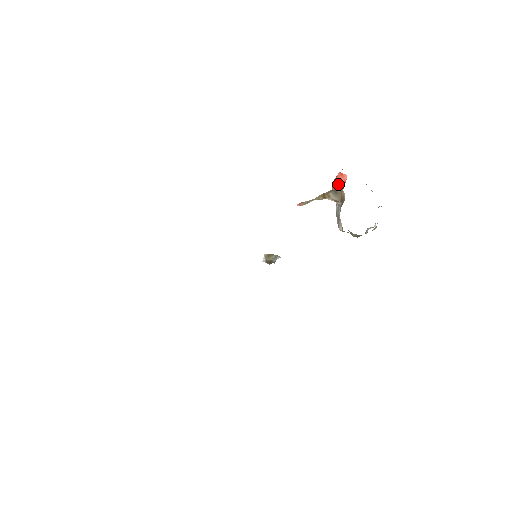
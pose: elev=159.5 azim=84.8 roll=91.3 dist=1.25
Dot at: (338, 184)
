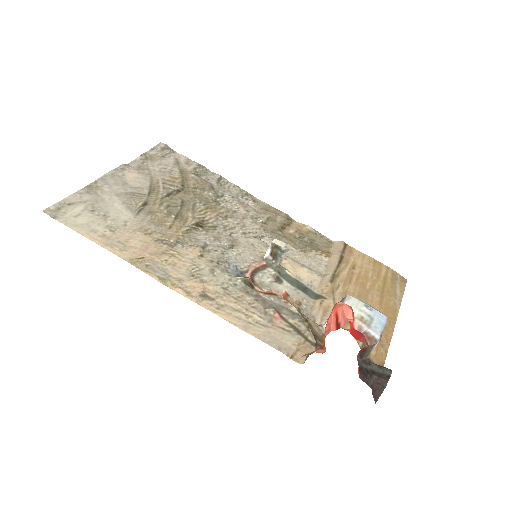
Dot at: occluded
